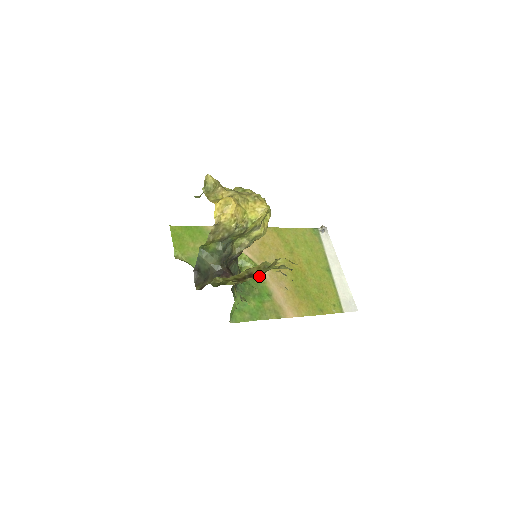
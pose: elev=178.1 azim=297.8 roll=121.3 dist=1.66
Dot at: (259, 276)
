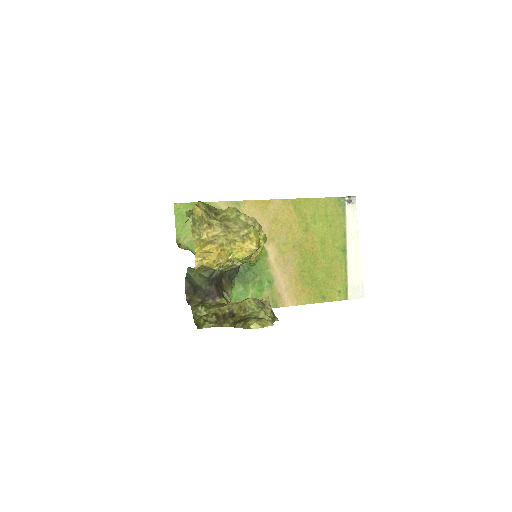
Dot at: (263, 261)
